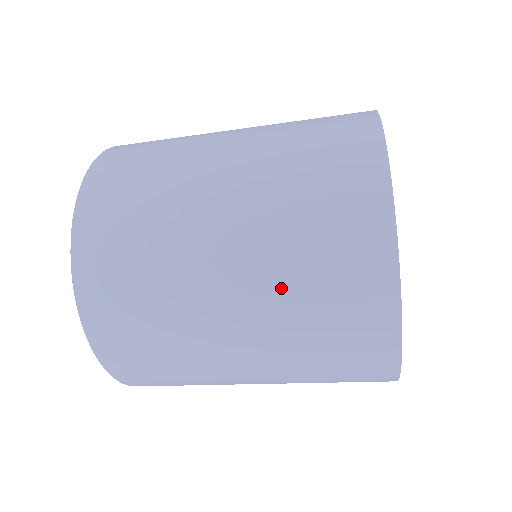
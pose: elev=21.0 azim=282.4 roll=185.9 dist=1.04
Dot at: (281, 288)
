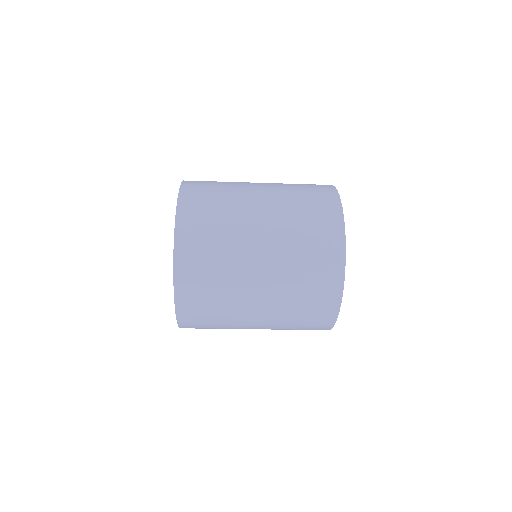
Dot at: (285, 314)
